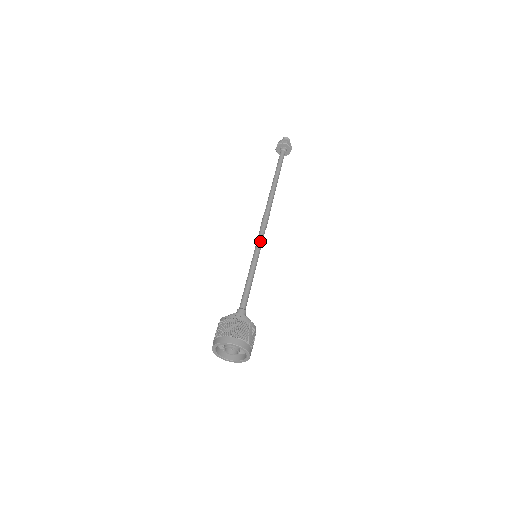
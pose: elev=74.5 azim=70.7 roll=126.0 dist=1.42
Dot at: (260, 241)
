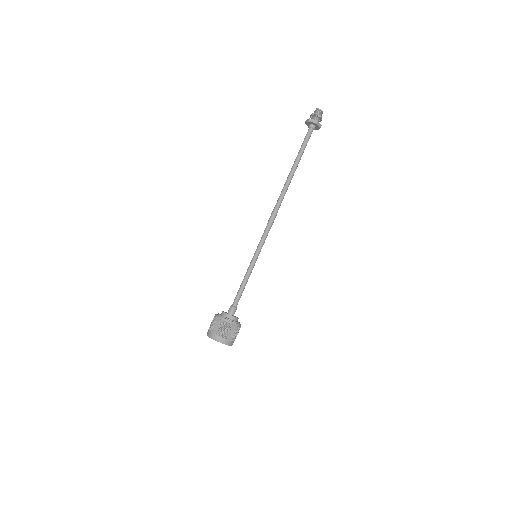
Dot at: (263, 242)
